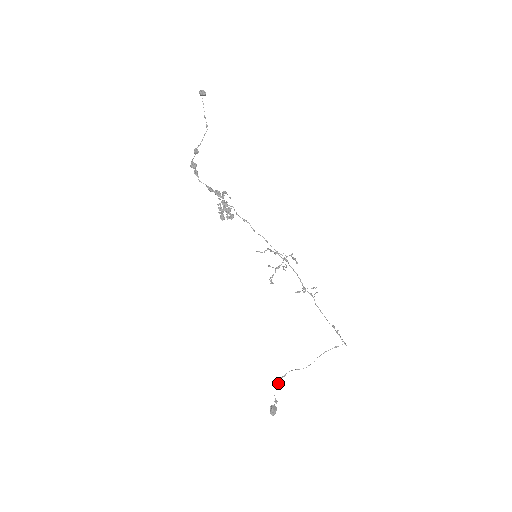
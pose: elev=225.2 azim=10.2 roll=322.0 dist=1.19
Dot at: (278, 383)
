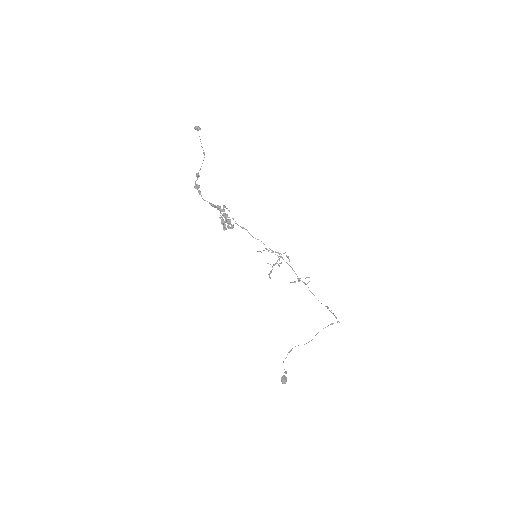
Dot at: (286, 357)
